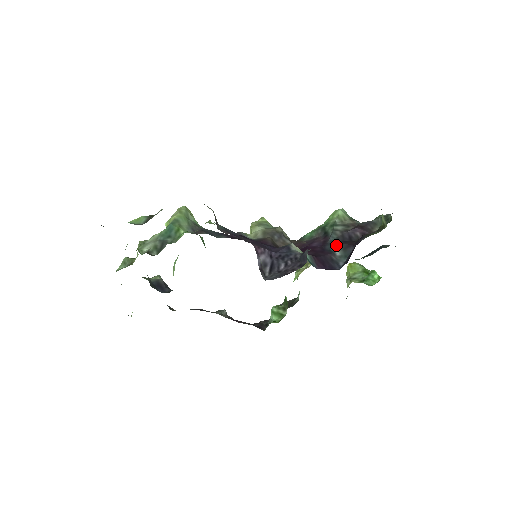
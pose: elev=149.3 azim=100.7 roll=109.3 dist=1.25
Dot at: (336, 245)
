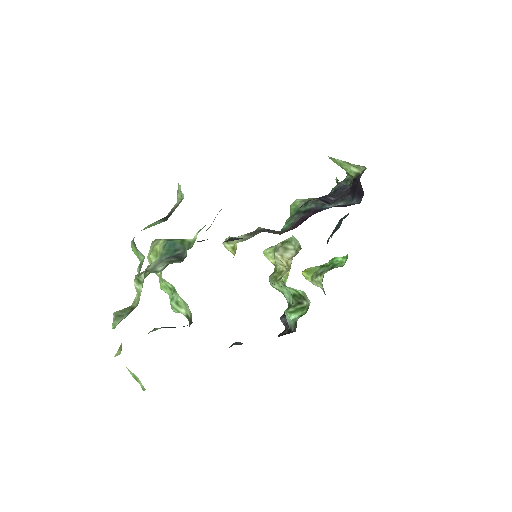
Dot at: occluded
